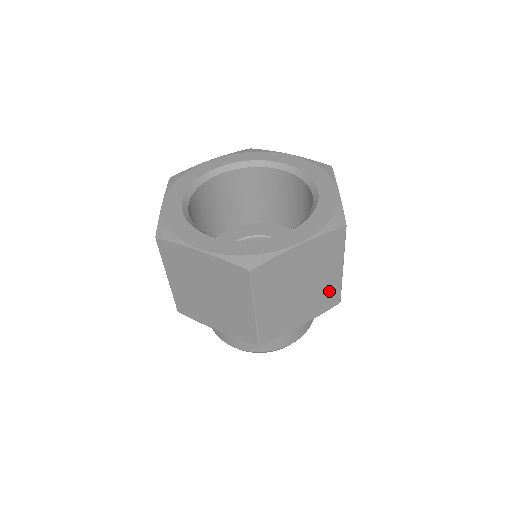
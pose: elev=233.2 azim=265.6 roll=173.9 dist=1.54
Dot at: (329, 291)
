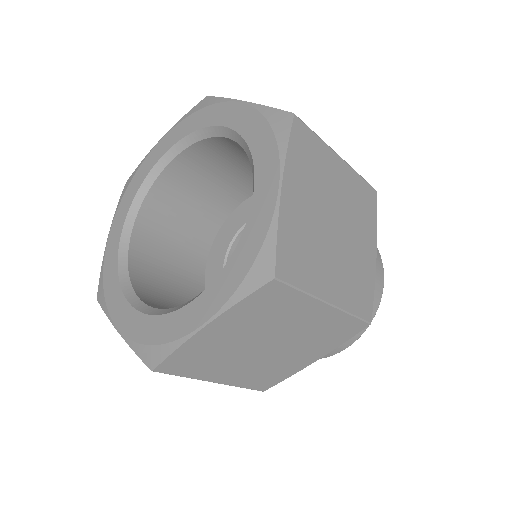
Dot at: (357, 194)
